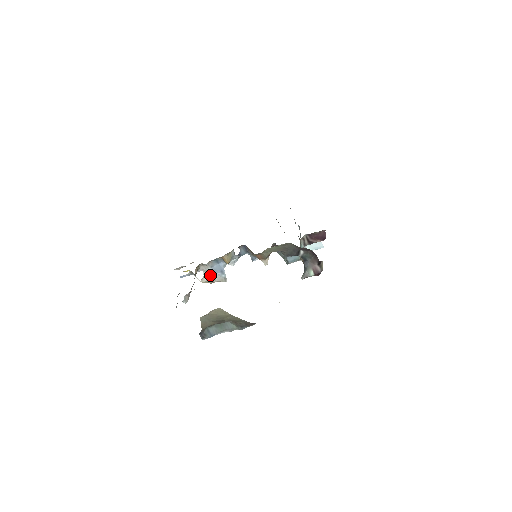
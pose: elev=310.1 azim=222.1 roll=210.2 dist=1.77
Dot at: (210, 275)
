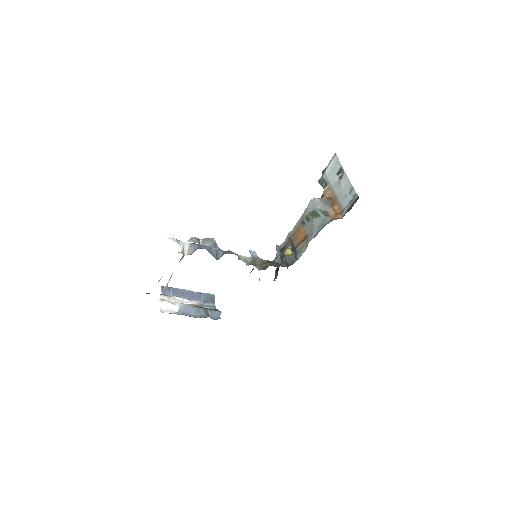
Dot at: occluded
